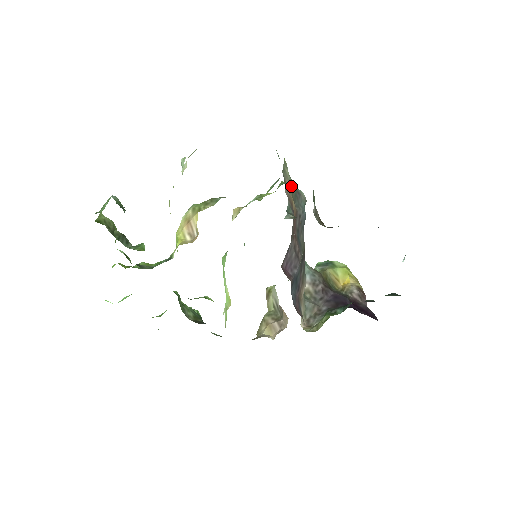
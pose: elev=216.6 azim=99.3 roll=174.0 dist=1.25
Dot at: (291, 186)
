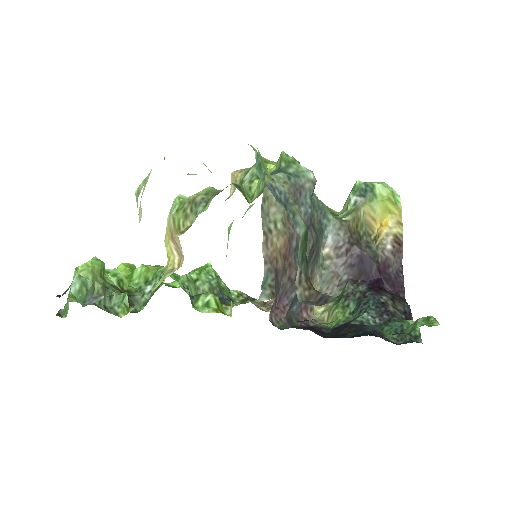
Dot at: (280, 208)
